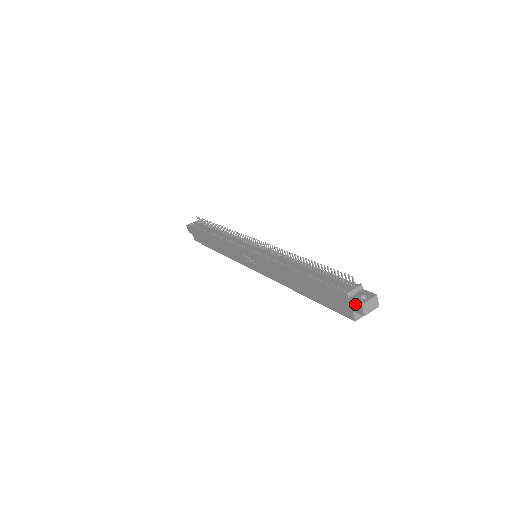
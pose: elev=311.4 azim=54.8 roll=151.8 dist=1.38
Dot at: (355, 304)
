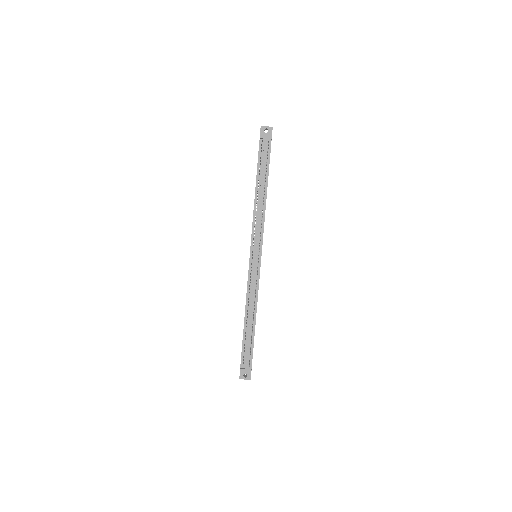
Dot at: (240, 373)
